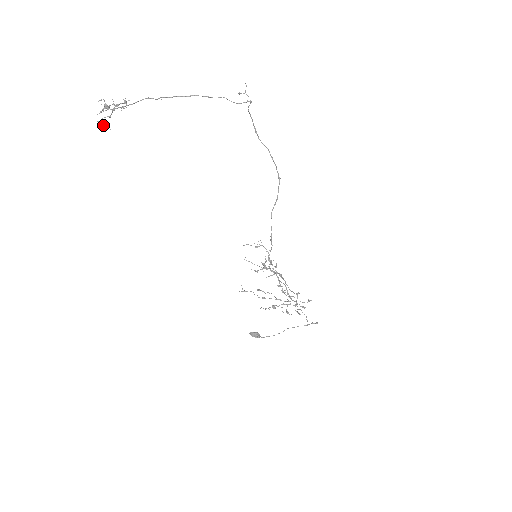
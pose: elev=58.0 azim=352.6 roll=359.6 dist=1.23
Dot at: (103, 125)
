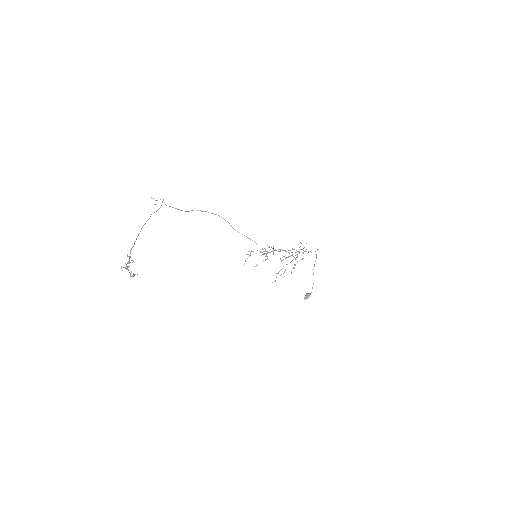
Dot at: occluded
